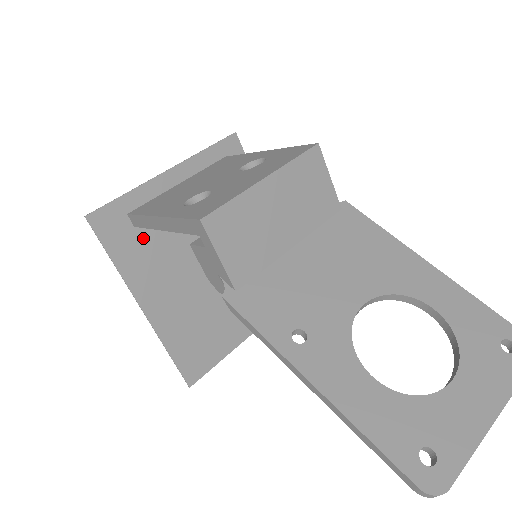
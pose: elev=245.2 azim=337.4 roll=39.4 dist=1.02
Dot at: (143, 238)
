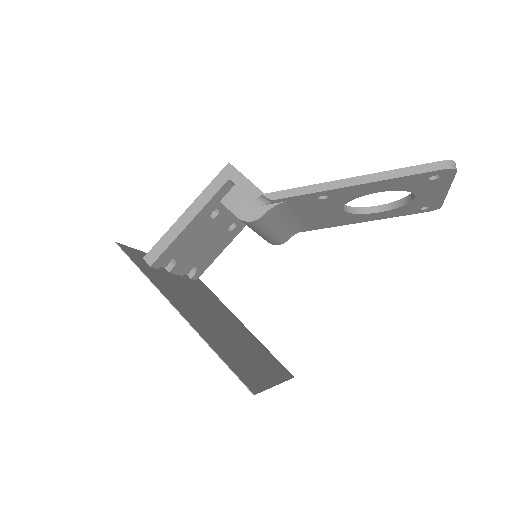
Dot at: (159, 276)
